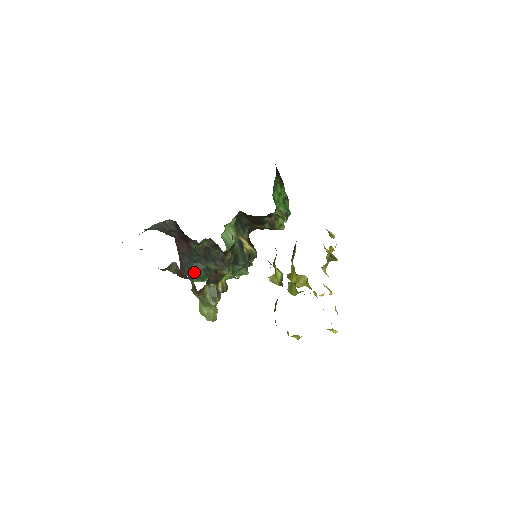
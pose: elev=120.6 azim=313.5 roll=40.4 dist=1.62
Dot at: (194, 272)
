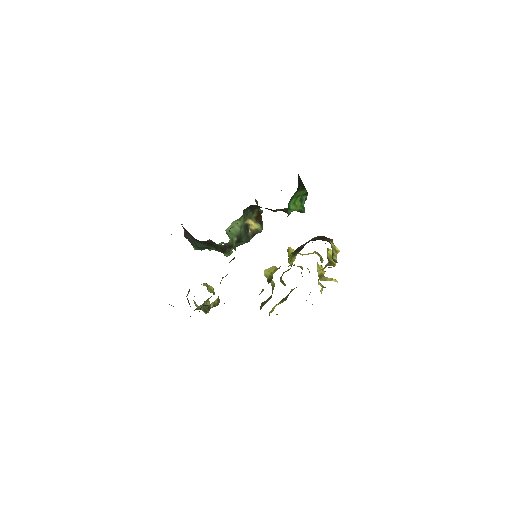
Dot at: (196, 246)
